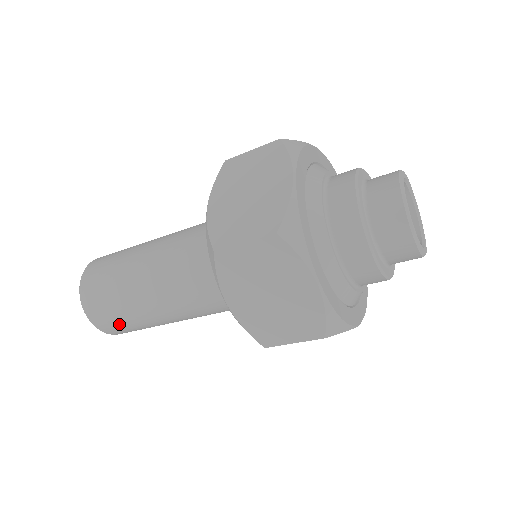
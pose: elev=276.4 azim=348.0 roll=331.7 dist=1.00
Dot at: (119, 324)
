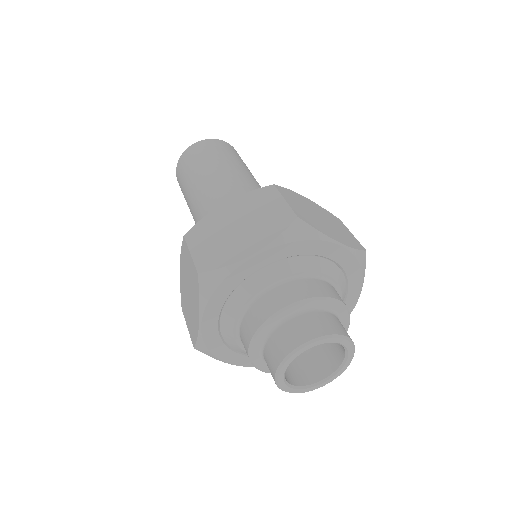
Dot at: occluded
